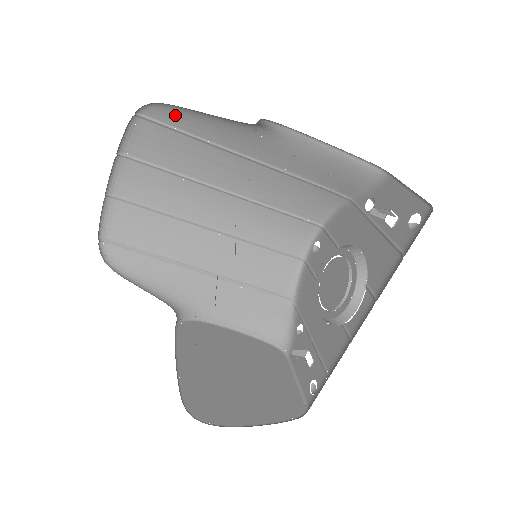
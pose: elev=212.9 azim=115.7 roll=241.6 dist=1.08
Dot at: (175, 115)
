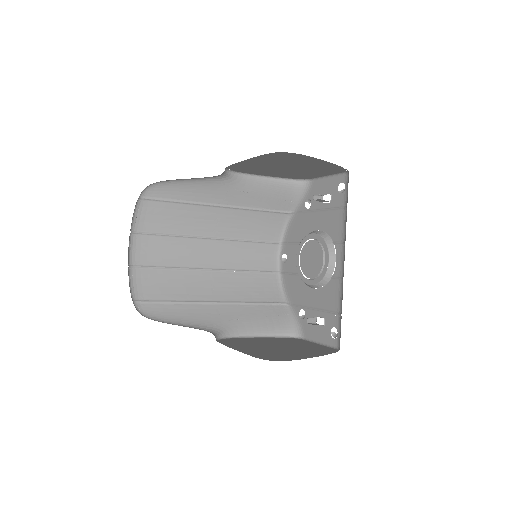
Dot at: (166, 190)
